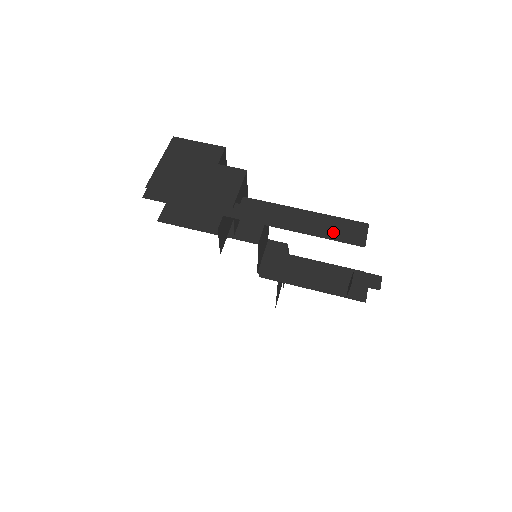
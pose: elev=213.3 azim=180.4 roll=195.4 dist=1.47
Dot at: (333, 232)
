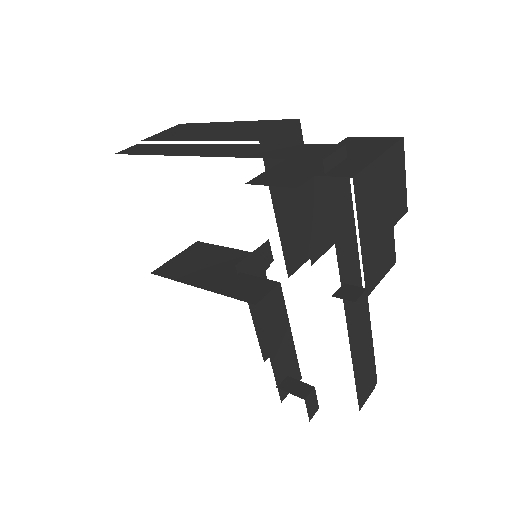
Dot at: (361, 377)
